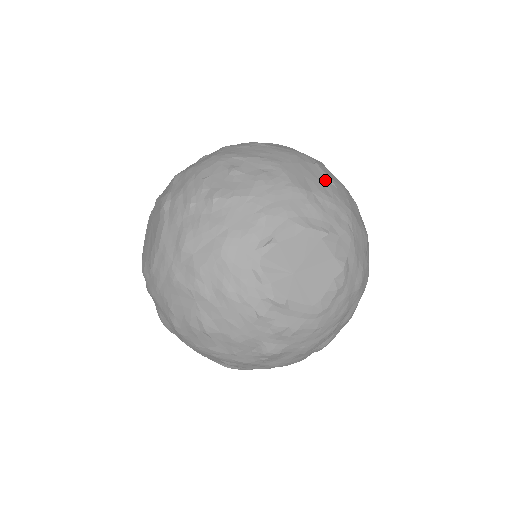
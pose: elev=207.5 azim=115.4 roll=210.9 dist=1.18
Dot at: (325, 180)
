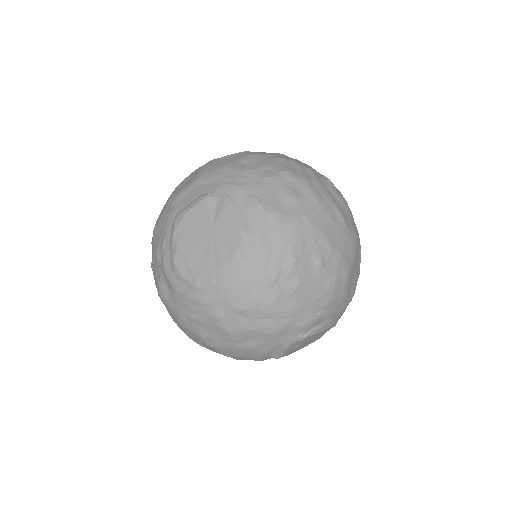
Dot at: (358, 275)
